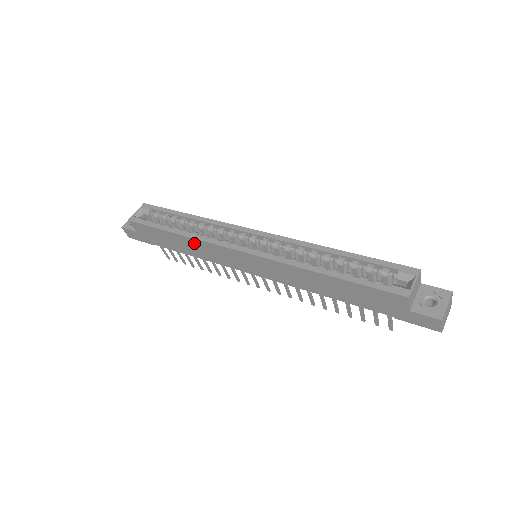
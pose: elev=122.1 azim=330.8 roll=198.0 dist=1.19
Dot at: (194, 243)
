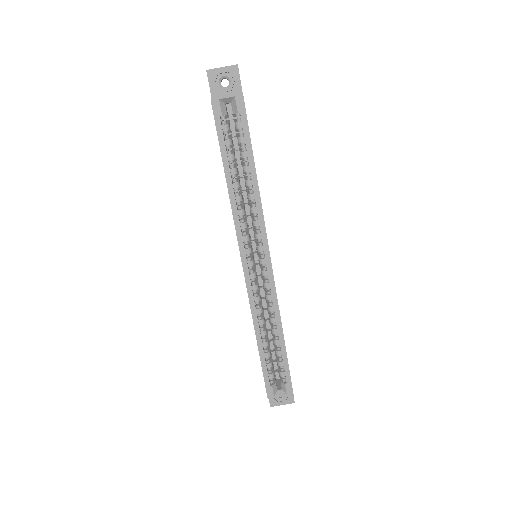
Dot at: occluded
